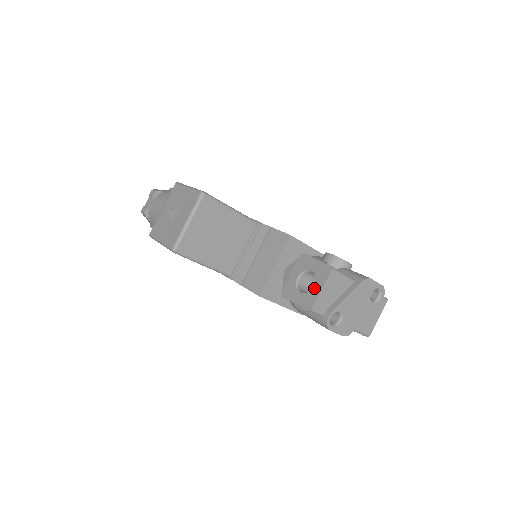
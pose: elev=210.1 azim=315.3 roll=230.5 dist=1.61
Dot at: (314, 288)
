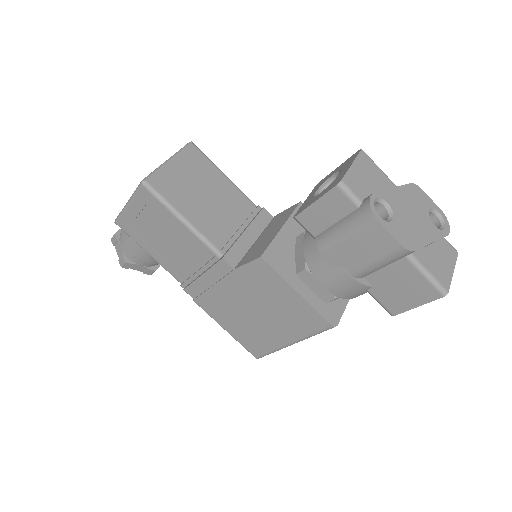
Dot at: (340, 173)
